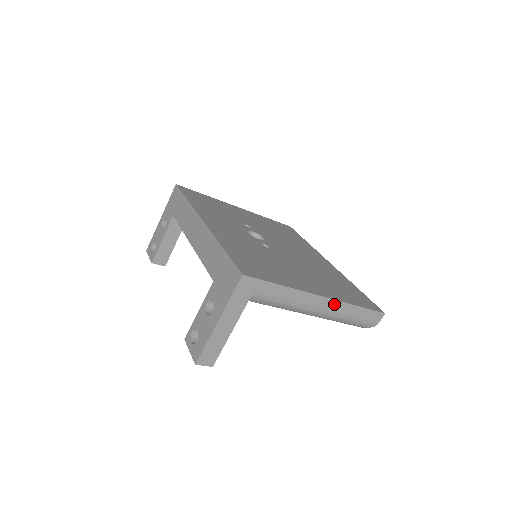
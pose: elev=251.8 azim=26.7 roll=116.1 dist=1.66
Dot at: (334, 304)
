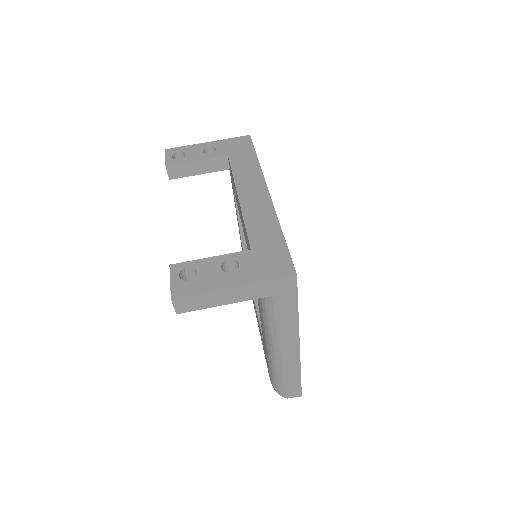
Dot at: (295, 358)
